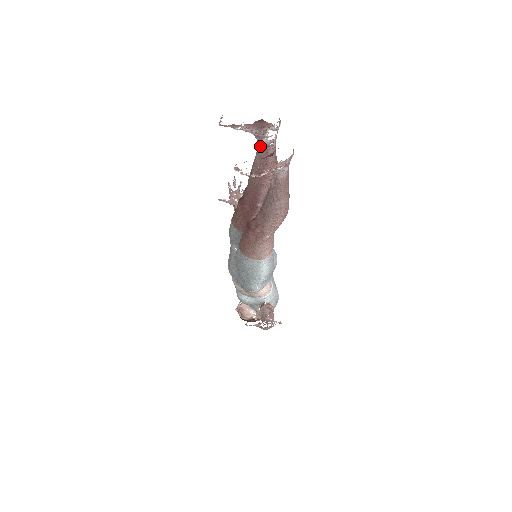
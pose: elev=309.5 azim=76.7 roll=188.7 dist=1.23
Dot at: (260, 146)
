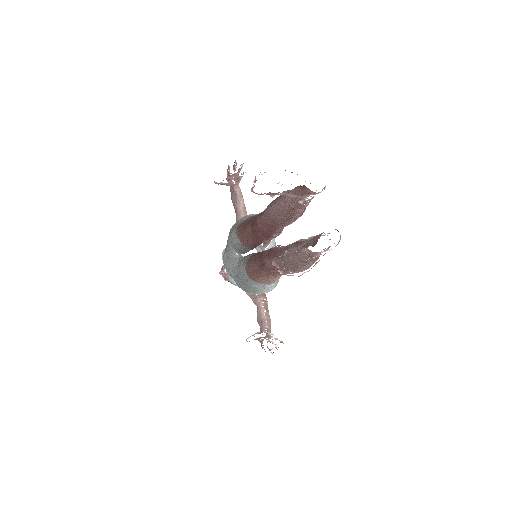
Dot at: (293, 200)
